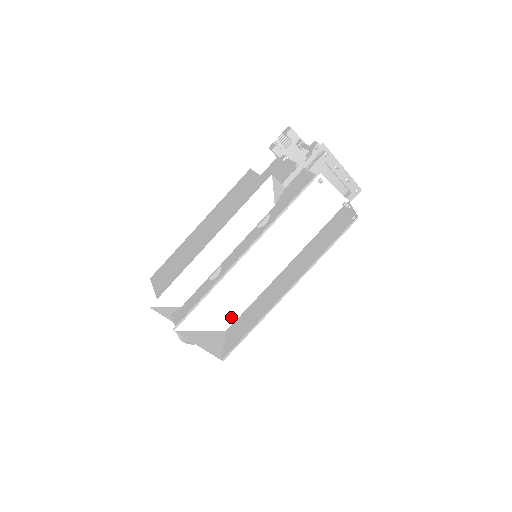
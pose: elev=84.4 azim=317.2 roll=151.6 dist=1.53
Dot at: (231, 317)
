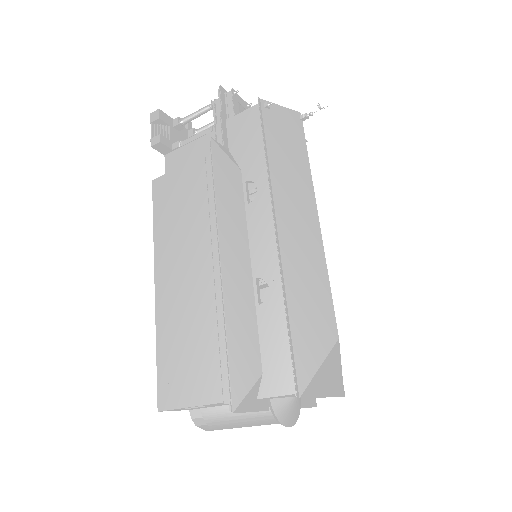
Dot at: (328, 316)
